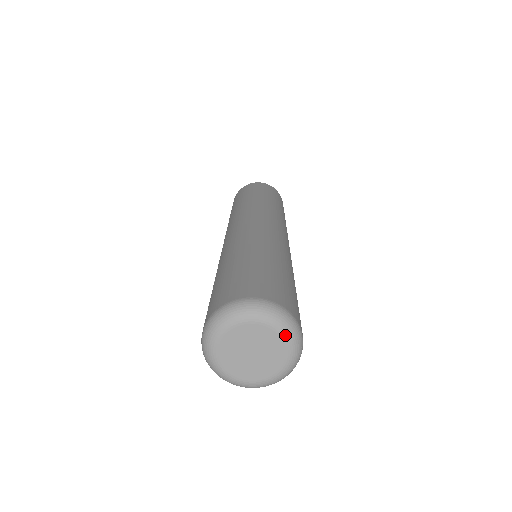
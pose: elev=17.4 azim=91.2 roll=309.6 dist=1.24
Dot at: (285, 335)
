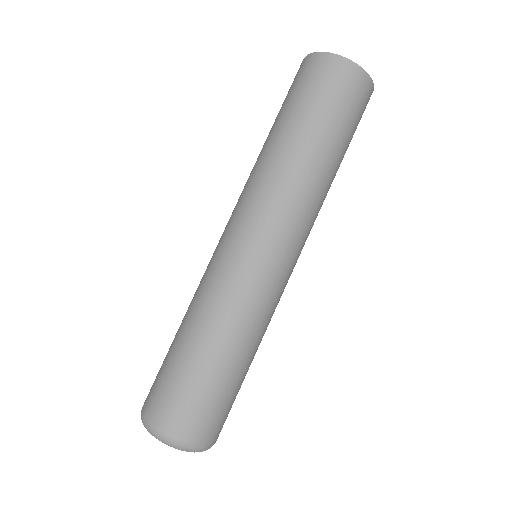
Dot at: occluded
